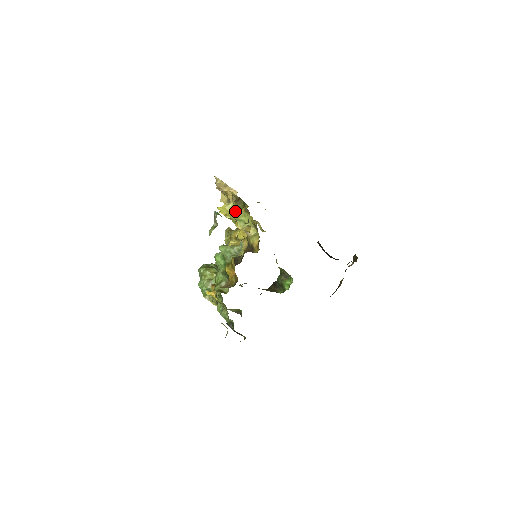
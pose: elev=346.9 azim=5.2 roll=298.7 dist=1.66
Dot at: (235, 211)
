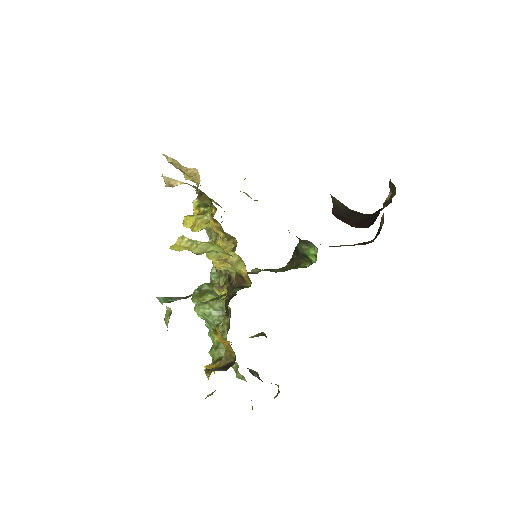
Dot at: (195, 246)
